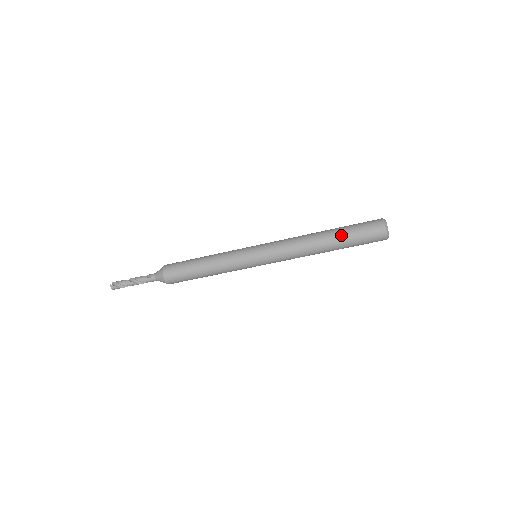
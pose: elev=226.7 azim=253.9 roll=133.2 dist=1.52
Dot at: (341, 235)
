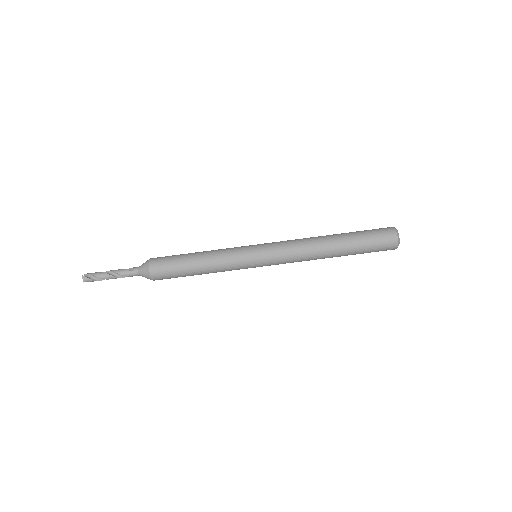
Dot at: (351, 239)
